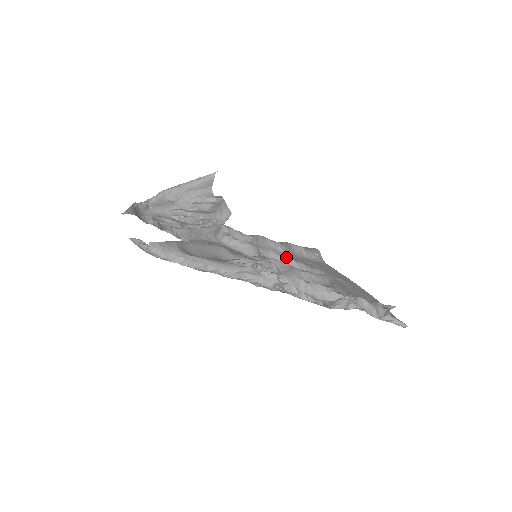
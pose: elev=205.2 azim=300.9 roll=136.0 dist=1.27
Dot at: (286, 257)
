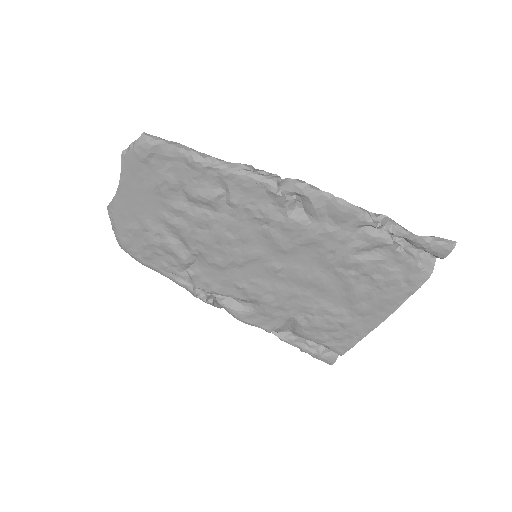
Dot at: (294, 310)
